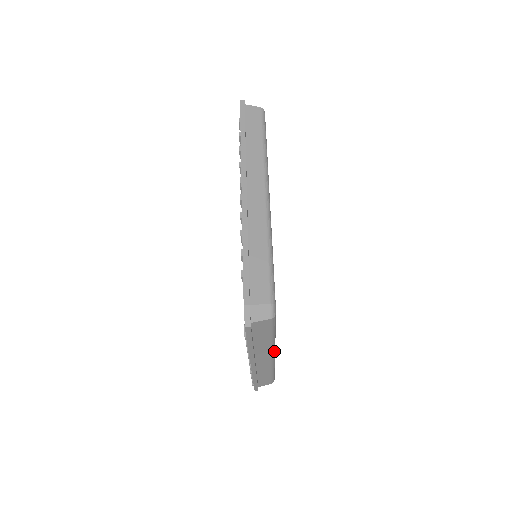
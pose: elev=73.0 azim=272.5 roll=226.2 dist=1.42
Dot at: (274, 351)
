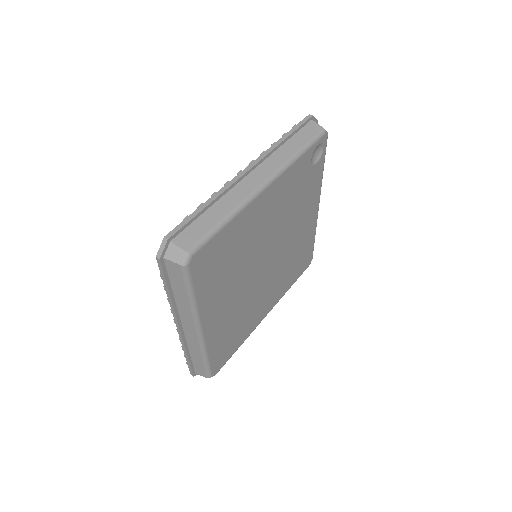
Dot at: (274, 178)
